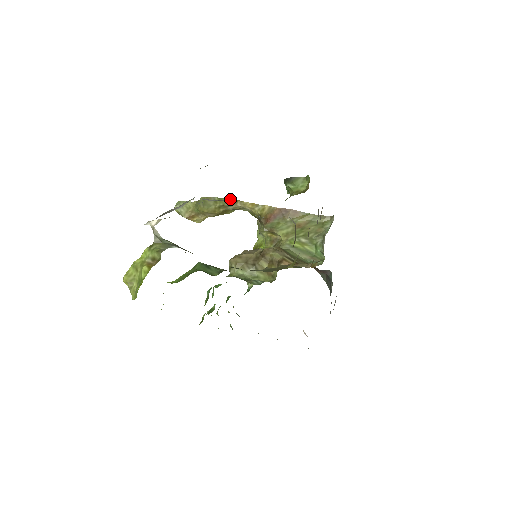
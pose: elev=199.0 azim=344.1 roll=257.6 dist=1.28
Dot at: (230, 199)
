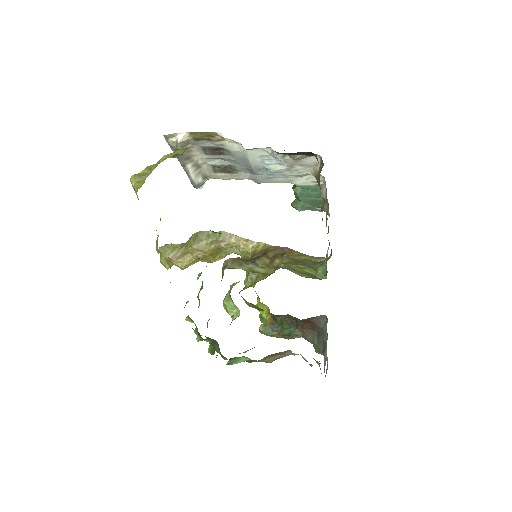
Dot at: (225, 233)
